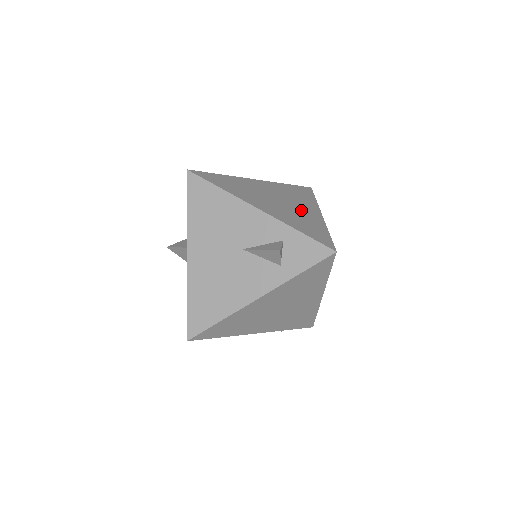
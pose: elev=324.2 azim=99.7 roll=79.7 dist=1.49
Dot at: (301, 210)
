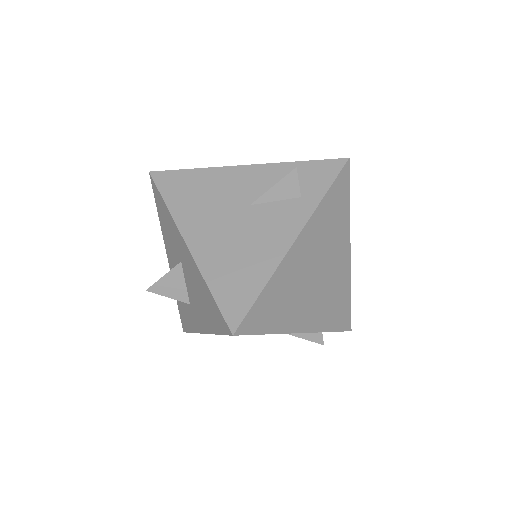
Dot at: occluded
